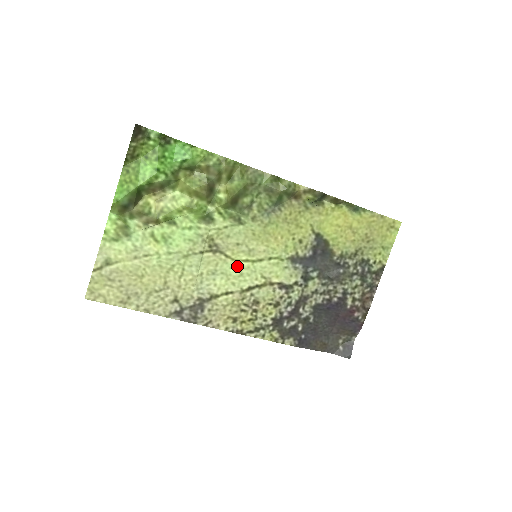
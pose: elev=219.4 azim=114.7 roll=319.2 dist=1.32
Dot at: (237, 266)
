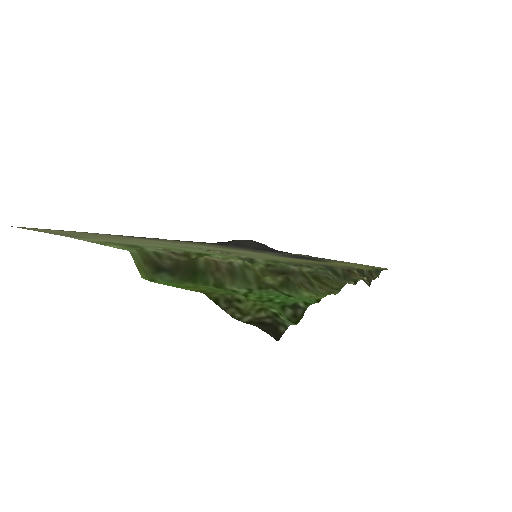
Dot at: (230, 250)
